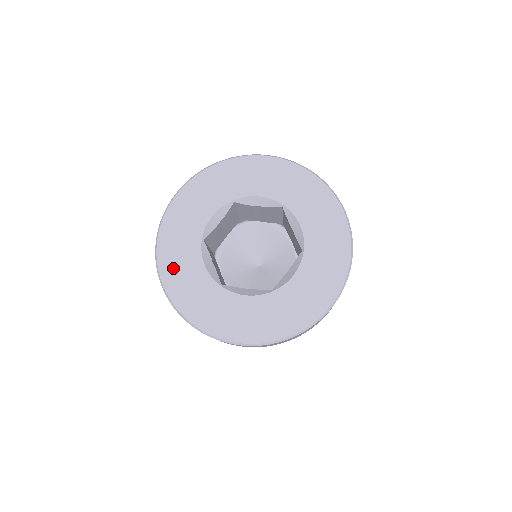
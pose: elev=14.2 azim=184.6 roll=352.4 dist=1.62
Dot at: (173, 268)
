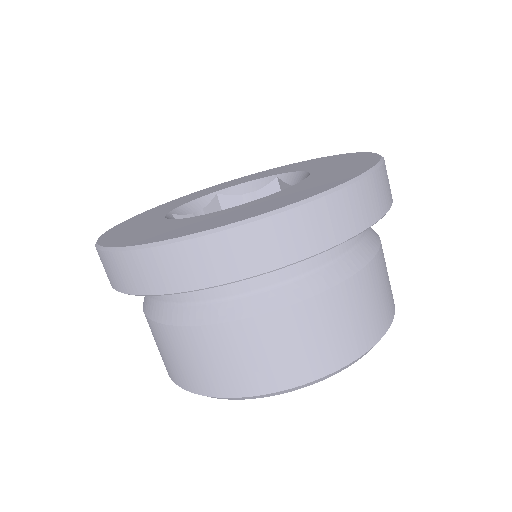
Dot at: (120, 233)
